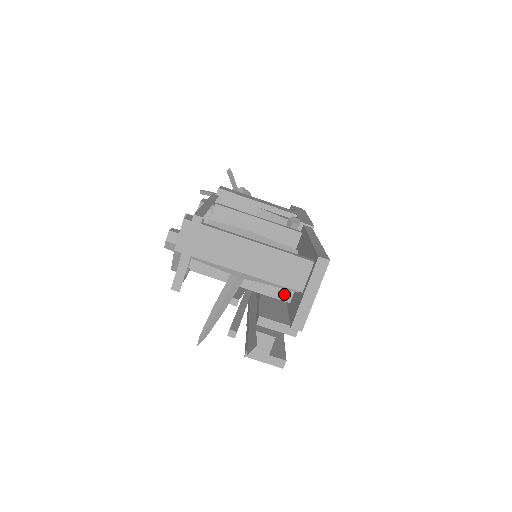
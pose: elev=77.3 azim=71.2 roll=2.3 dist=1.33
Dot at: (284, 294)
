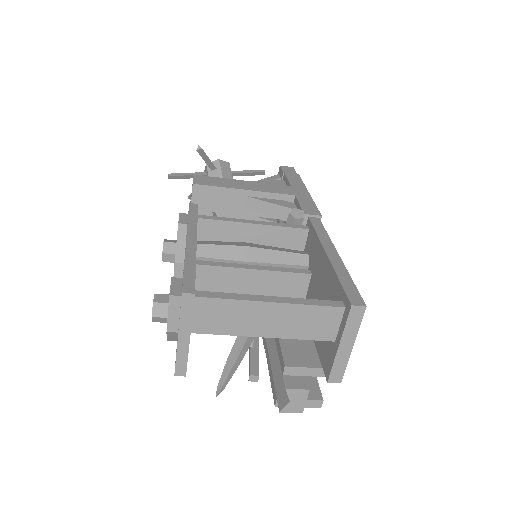
Dot at: occluded
